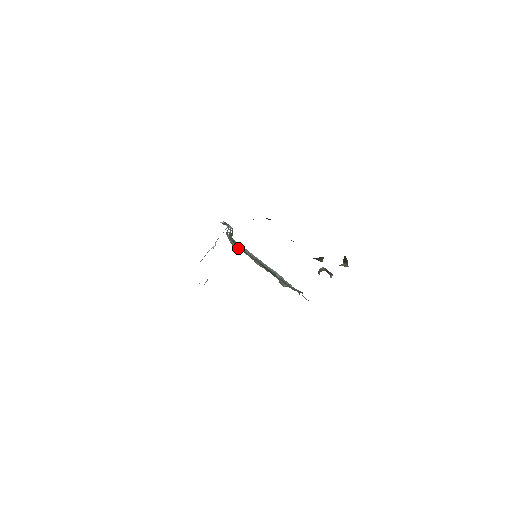
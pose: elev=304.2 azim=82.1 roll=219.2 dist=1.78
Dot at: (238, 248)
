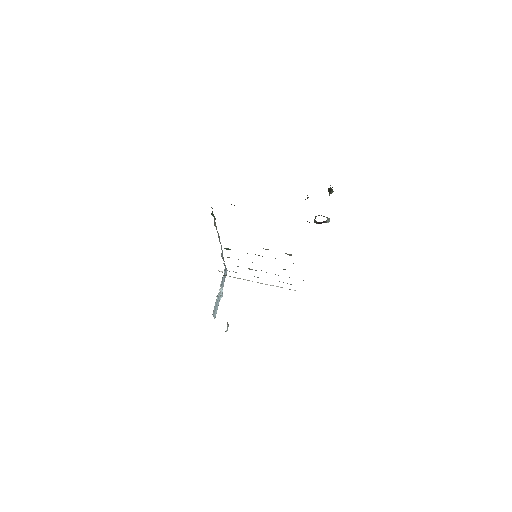
Dot at: occluded
